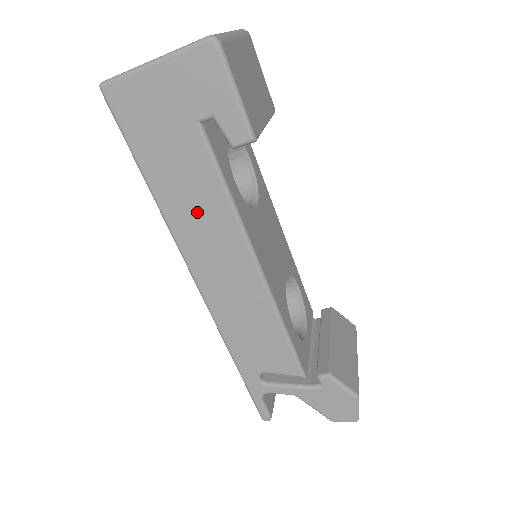
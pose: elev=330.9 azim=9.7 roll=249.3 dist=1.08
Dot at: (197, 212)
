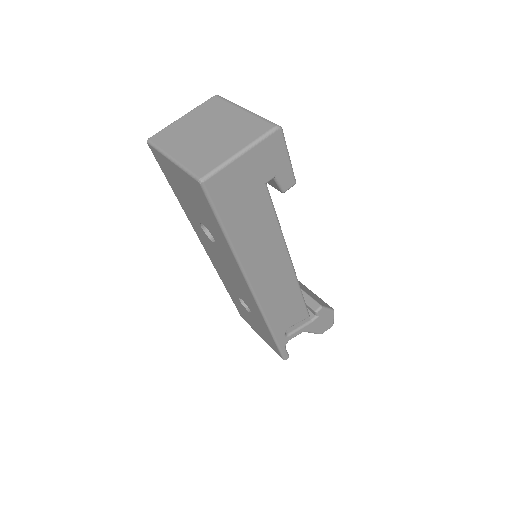
Dot at: (260, 244)
